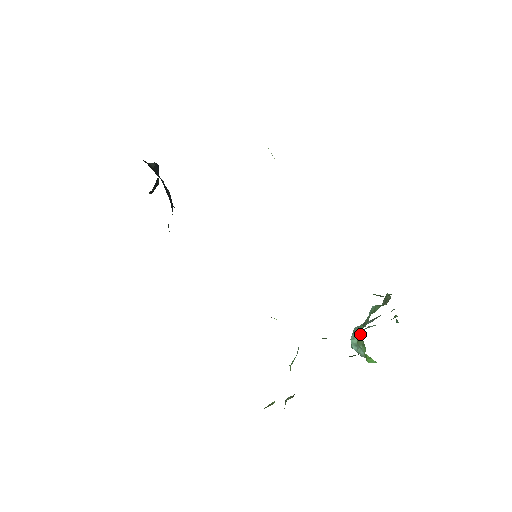
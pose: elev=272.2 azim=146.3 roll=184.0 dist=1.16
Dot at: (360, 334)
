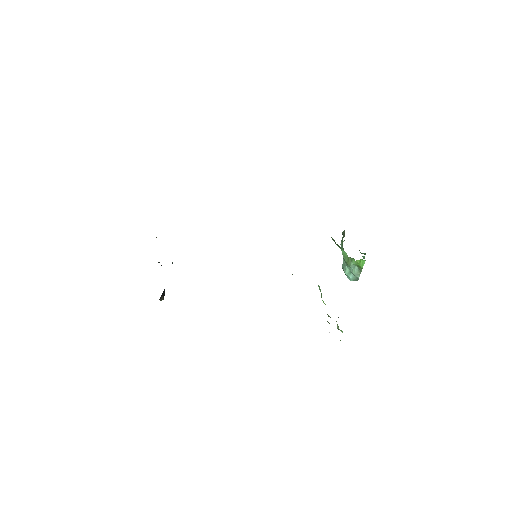
Dot at: (345, 258)
